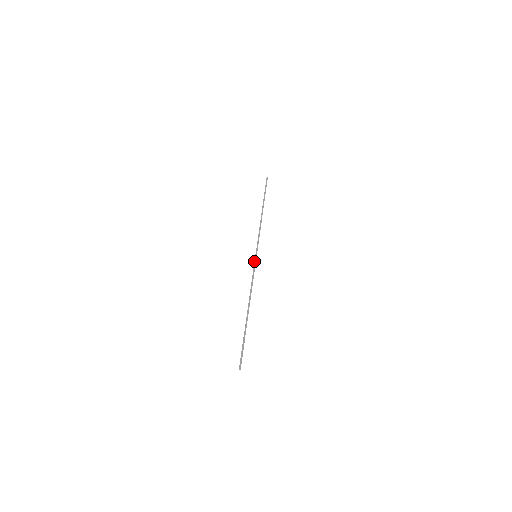
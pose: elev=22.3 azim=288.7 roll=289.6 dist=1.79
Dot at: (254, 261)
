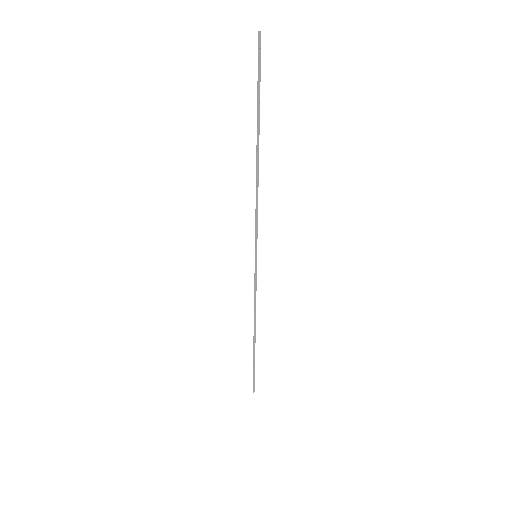
Dot at: (255, 267)
